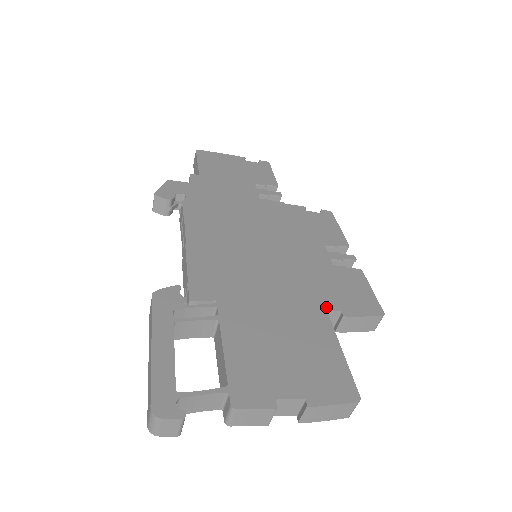
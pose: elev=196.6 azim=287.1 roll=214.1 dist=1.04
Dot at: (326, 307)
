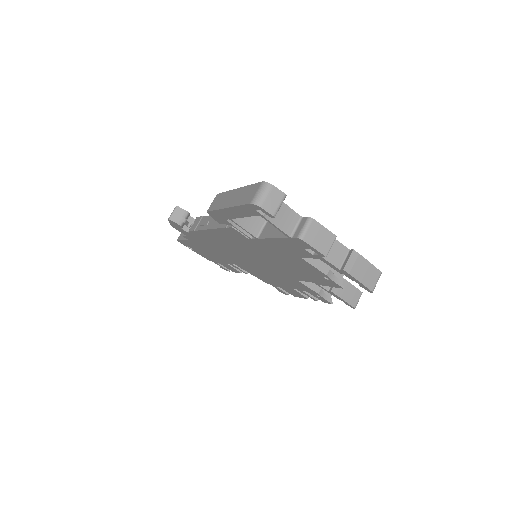
Dot at: occluded
